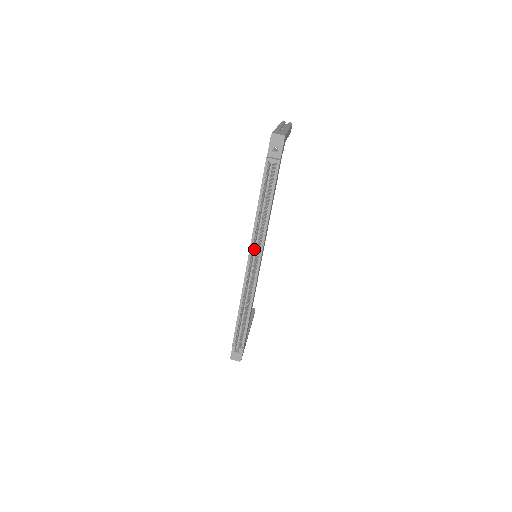
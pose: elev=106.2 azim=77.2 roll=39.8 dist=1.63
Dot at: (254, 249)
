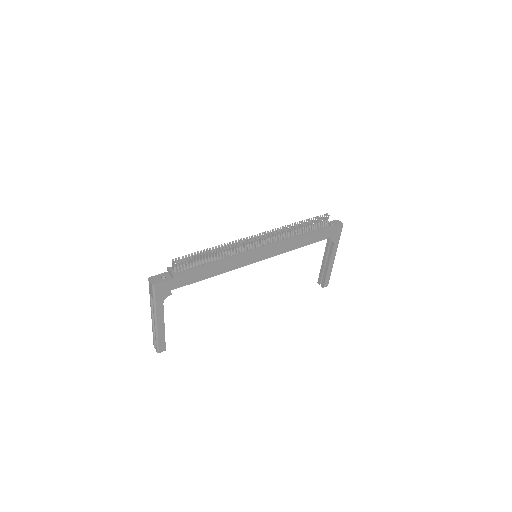
Dot at: (270, 234)
